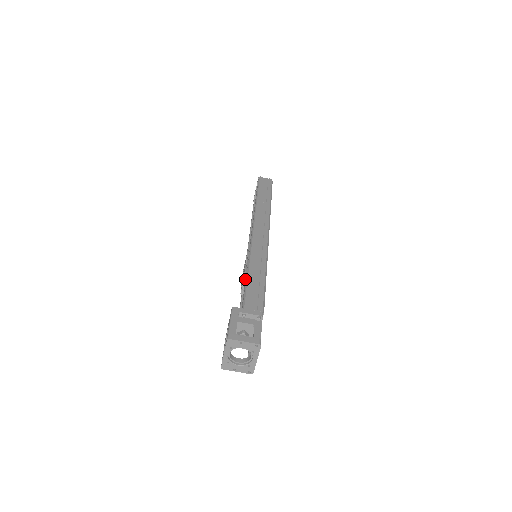
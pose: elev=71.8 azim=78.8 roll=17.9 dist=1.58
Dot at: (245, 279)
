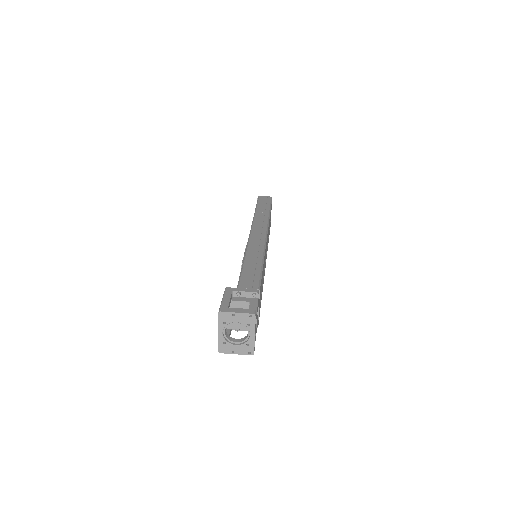
Dot at: occluded
